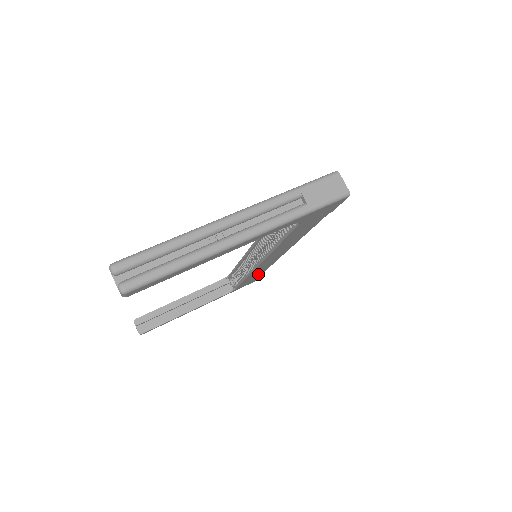
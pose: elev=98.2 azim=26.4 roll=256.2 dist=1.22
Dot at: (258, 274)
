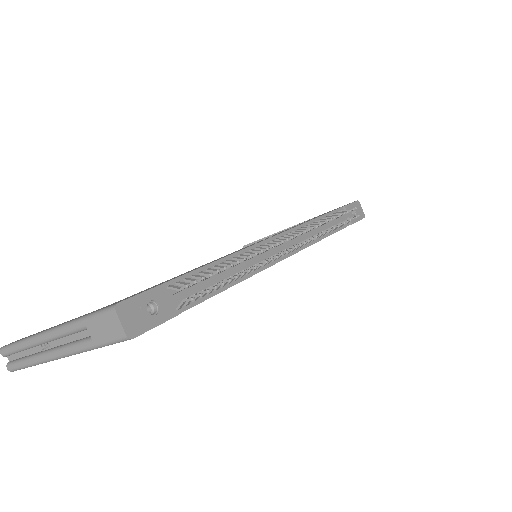
Dot at: occluded
